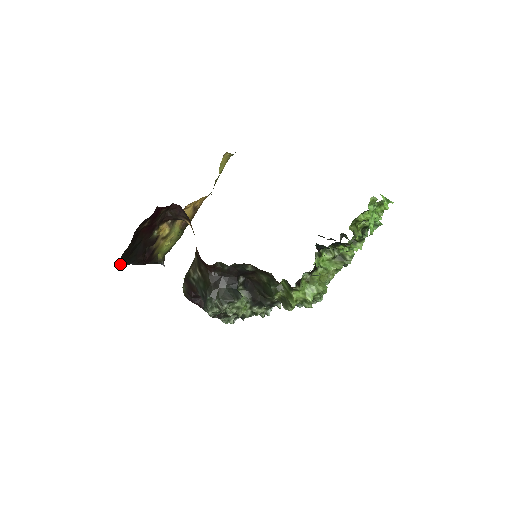
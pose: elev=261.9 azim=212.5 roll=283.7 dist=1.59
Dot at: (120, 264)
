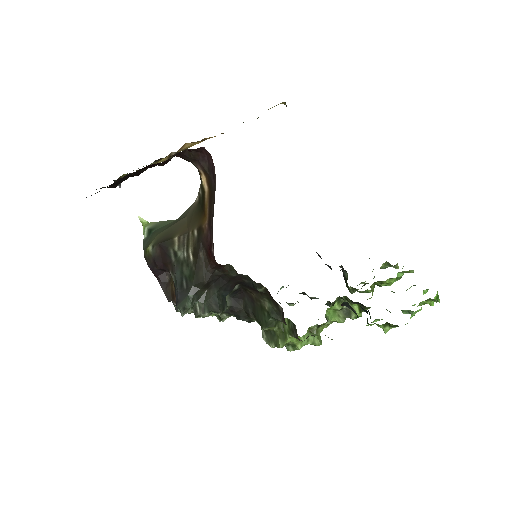
Dot at: occluded
